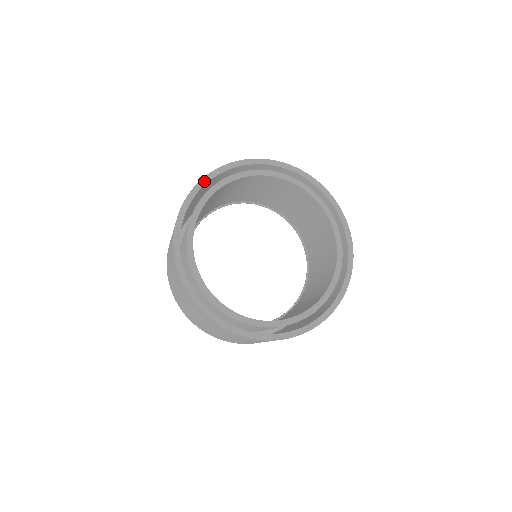
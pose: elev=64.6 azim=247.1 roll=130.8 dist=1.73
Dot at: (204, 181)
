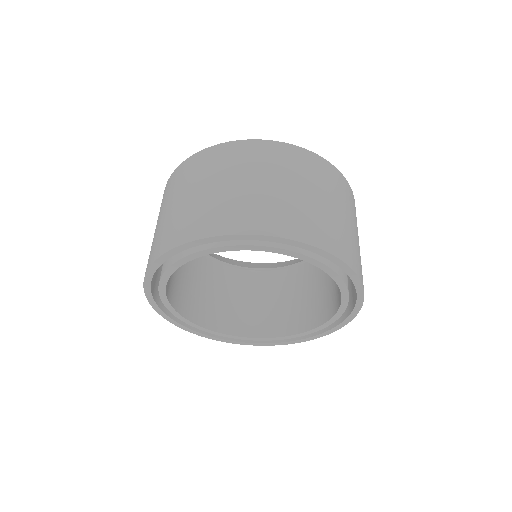
Dot at: (168, 255)
